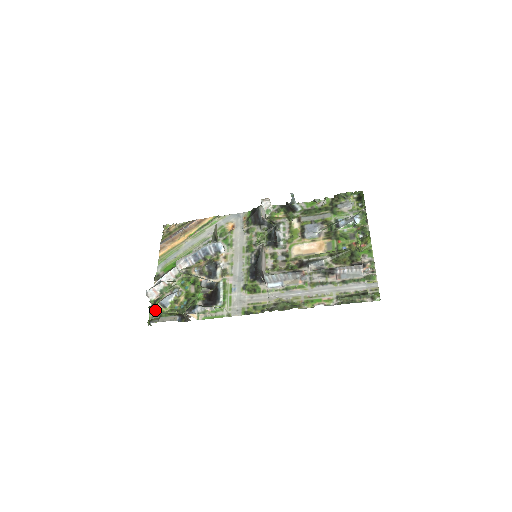
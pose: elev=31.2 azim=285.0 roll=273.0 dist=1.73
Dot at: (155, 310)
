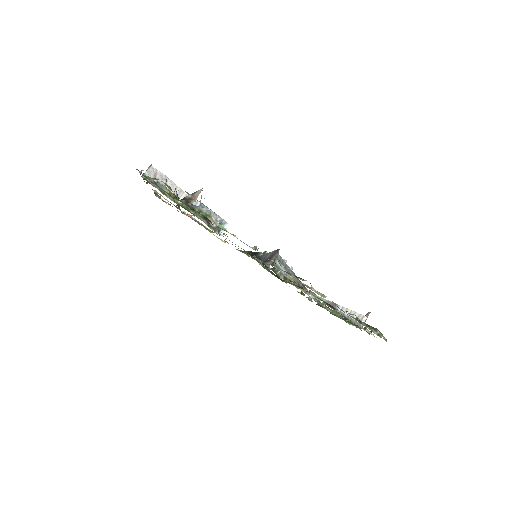
Dot at: (147, 178)
